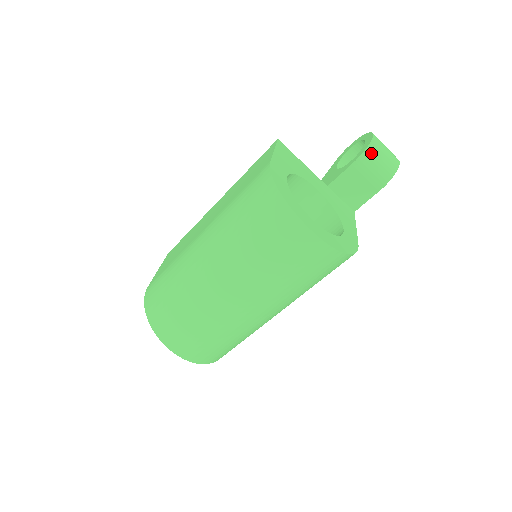
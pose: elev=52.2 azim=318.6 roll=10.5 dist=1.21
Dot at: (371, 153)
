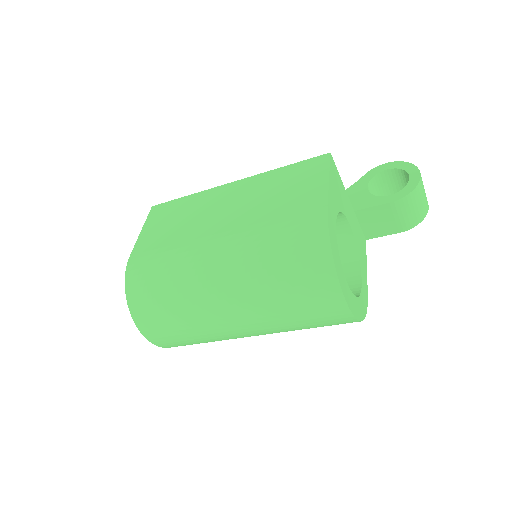
Dot at: (412, 198)
